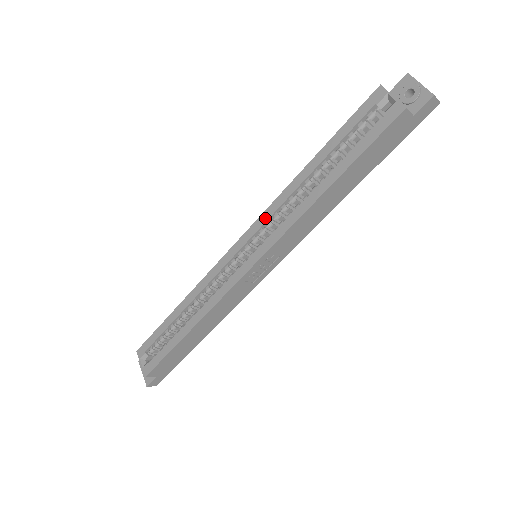
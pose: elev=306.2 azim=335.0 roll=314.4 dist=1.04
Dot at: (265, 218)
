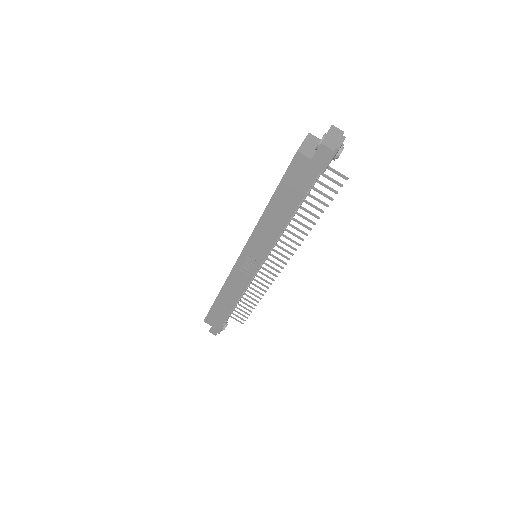
Dot at: occluded
